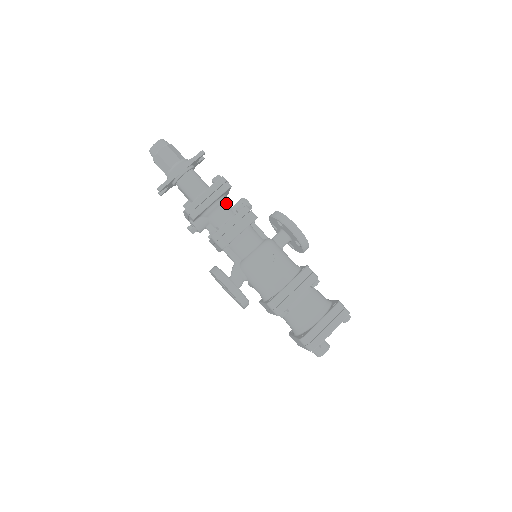
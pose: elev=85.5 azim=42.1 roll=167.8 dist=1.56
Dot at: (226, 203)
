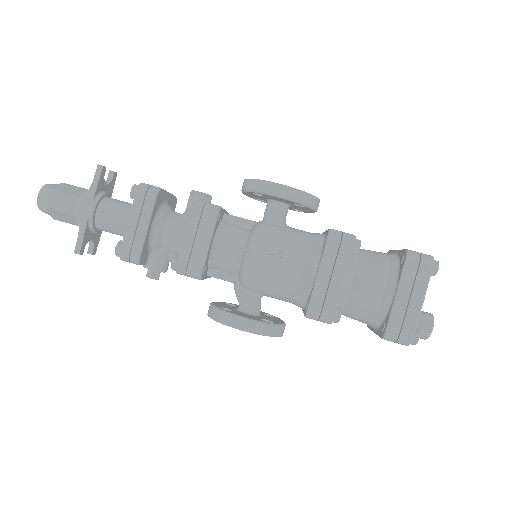
Dot at: (173, 213)
